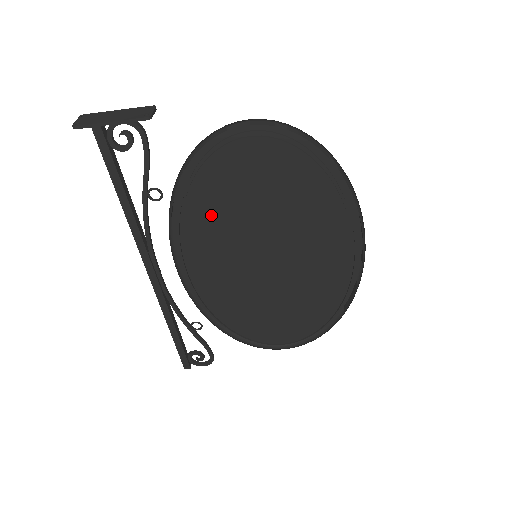
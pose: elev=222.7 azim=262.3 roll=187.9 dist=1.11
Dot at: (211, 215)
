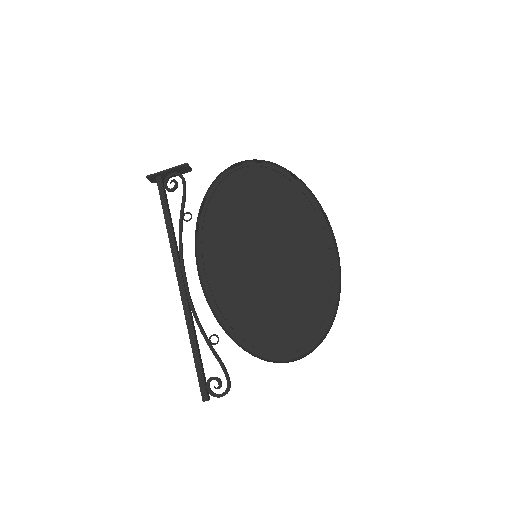
Dot at: (222, 224)
